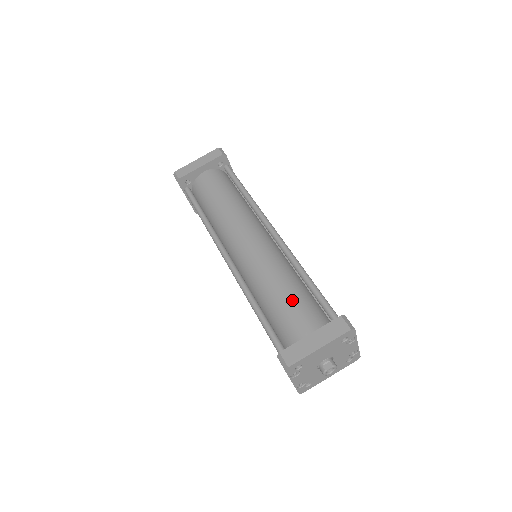
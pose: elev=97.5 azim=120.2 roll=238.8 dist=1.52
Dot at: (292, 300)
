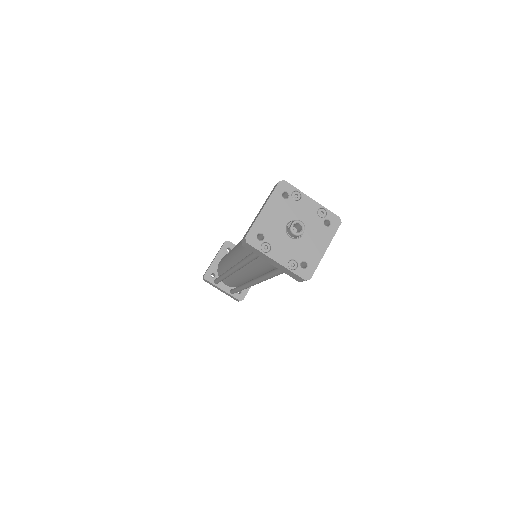
Dot at: occluded
